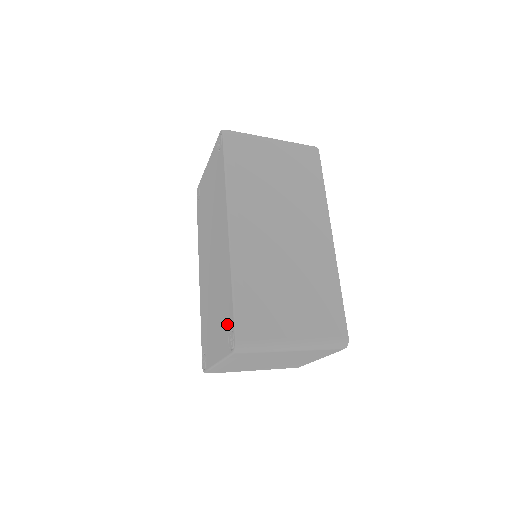
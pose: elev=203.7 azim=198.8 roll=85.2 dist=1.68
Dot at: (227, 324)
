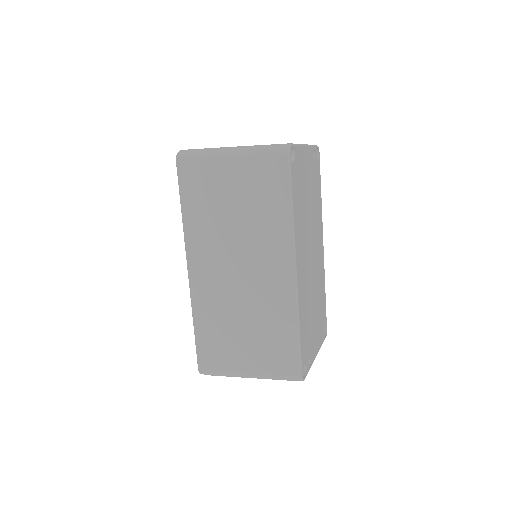
Dot at: occluded
